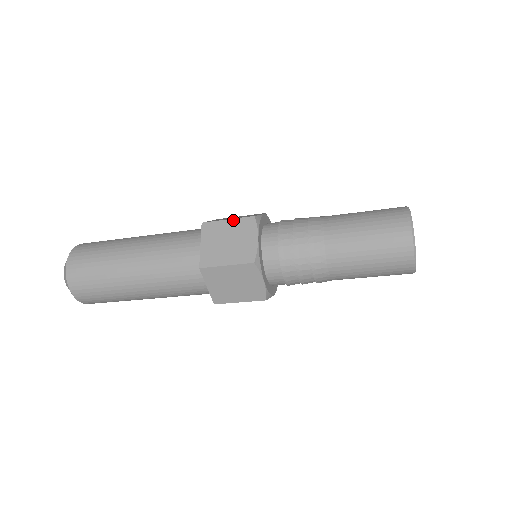
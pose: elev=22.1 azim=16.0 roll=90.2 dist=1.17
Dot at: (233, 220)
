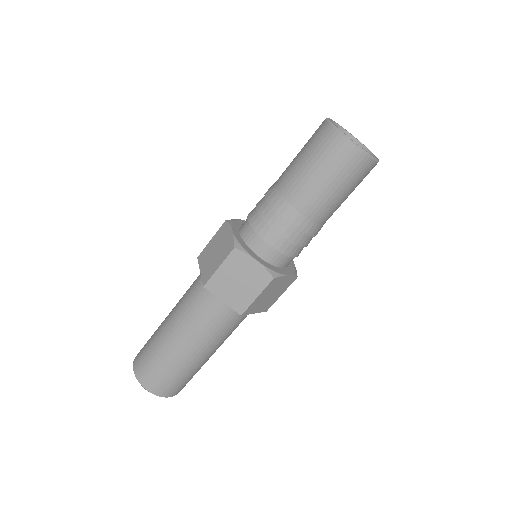
Dot at: (214, 236)
